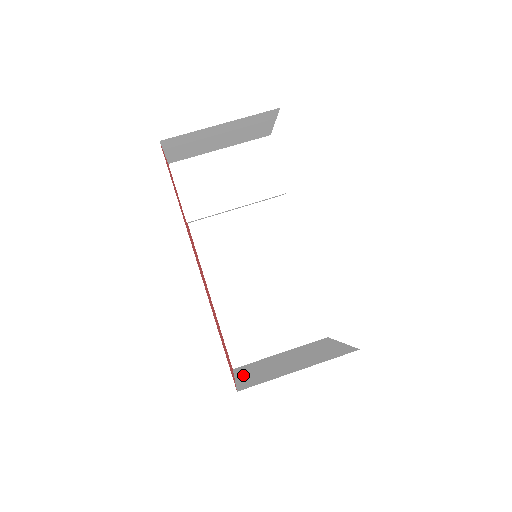
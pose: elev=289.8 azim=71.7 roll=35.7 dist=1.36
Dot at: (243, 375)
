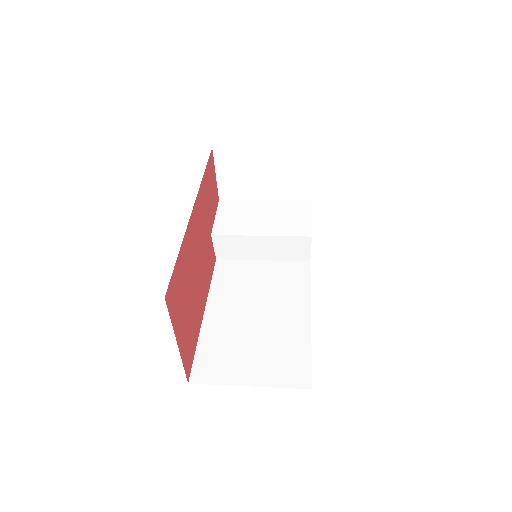
Dot at: occluded
